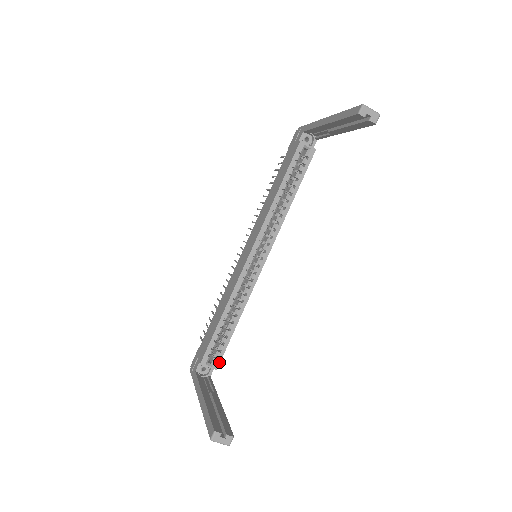
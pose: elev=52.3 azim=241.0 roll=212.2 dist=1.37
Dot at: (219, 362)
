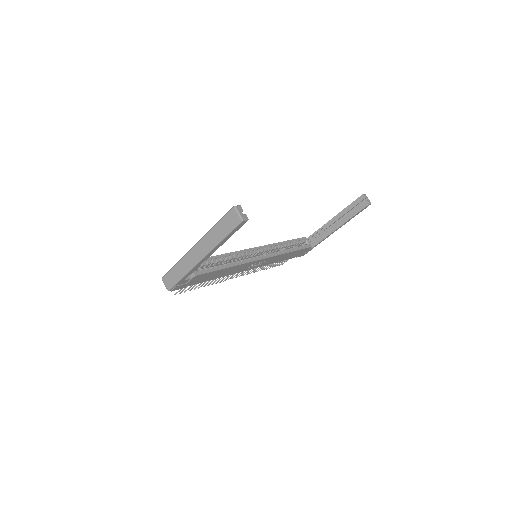
Dot at: (200, 274)
